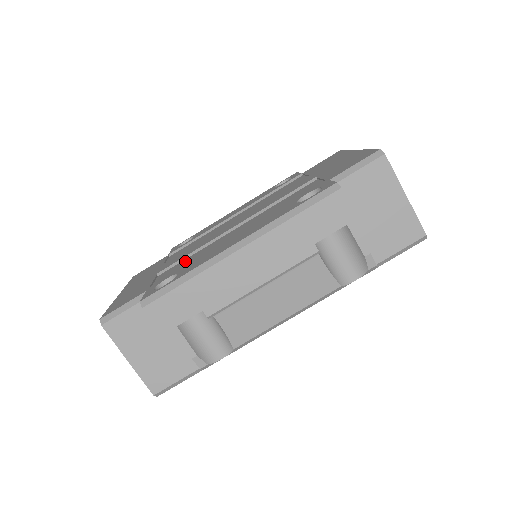
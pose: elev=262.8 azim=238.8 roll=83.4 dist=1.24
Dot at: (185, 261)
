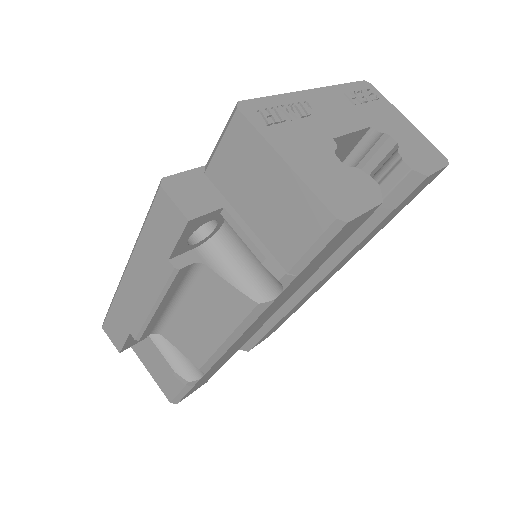
Dot at: occluded
